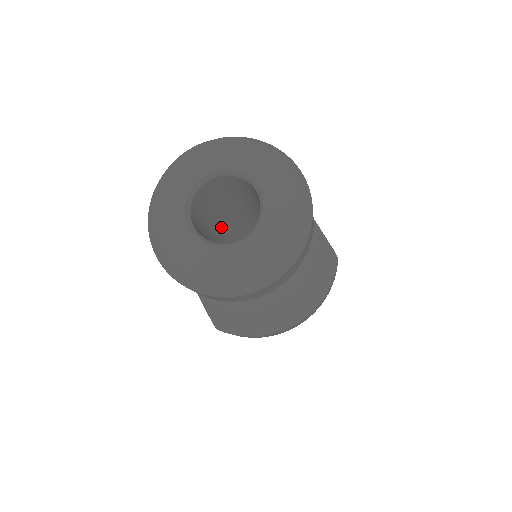
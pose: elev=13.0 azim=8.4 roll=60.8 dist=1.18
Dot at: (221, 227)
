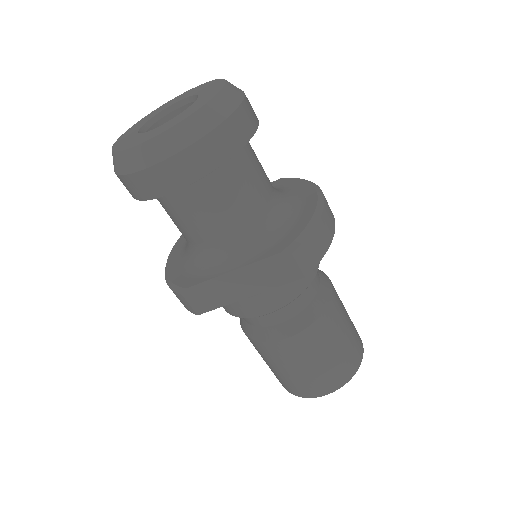
Dot at: occluded
